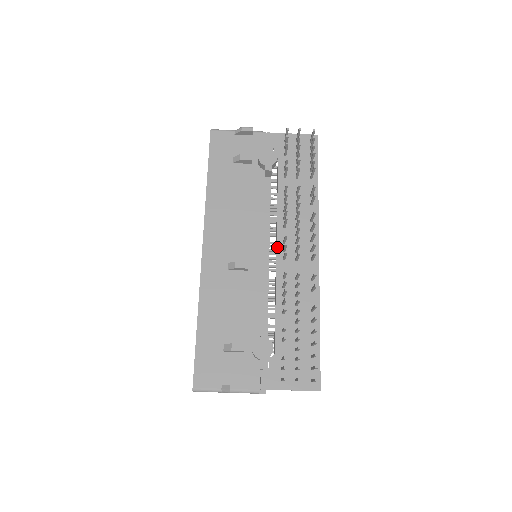
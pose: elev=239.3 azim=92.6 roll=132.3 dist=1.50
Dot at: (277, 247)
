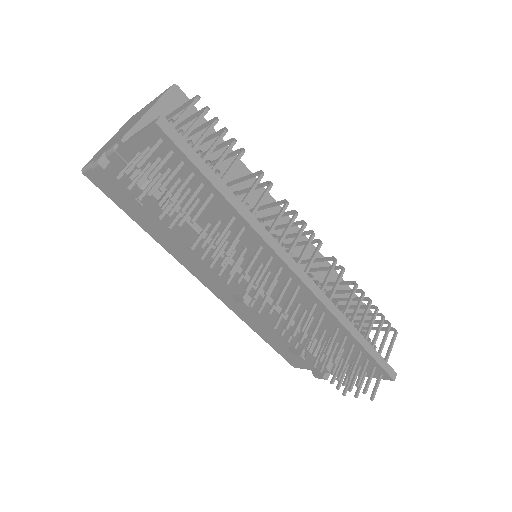
Dot at: occluded
